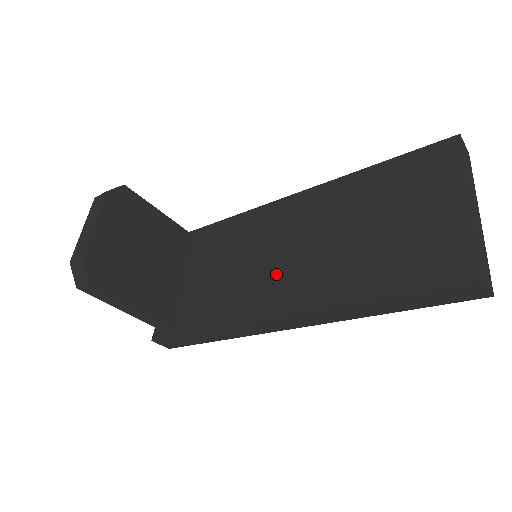
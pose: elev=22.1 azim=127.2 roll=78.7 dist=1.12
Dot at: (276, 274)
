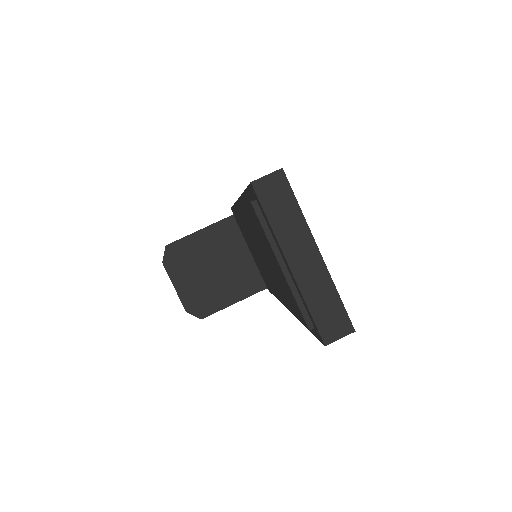
Dot at: (268, 278)
